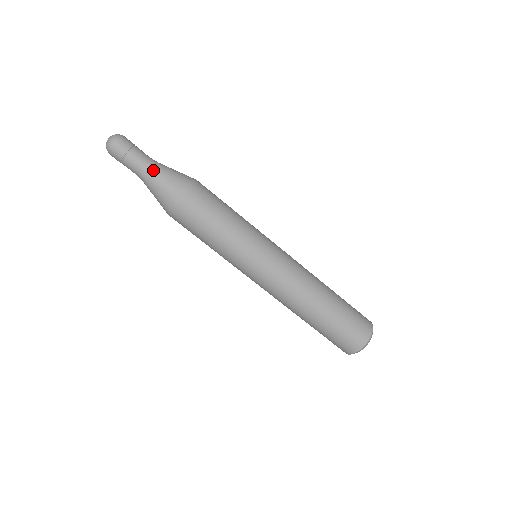
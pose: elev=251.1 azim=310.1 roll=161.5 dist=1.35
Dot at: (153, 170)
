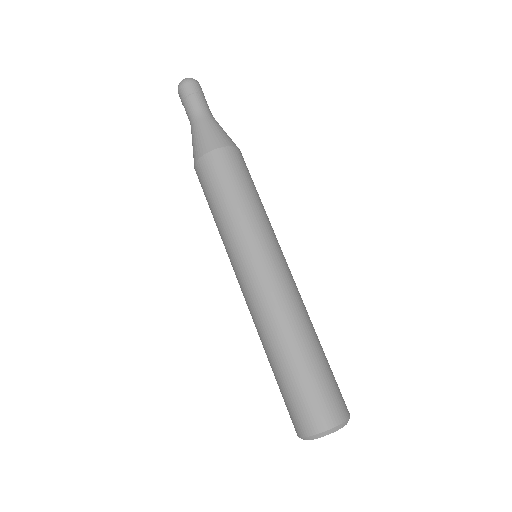
Dot at: (213, 118)
